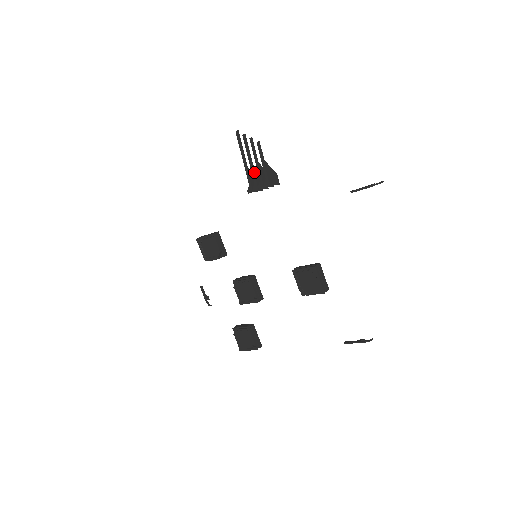
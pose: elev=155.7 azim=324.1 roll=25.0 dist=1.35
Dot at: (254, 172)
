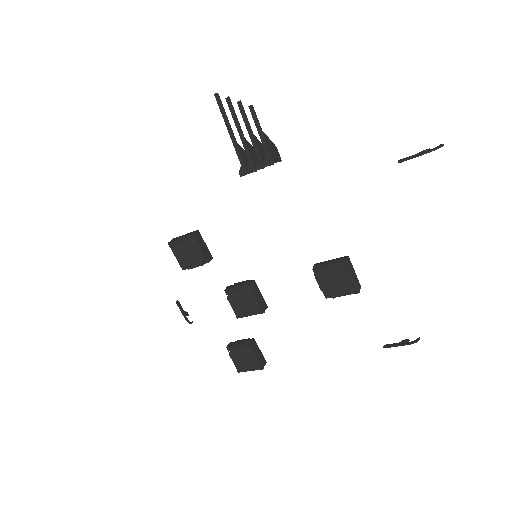
Dot at: (247, 147)
